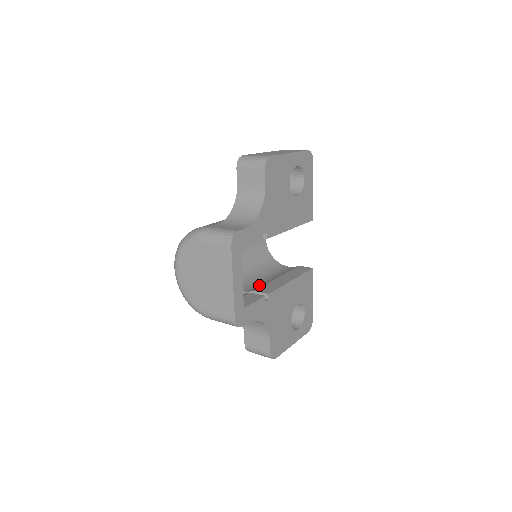
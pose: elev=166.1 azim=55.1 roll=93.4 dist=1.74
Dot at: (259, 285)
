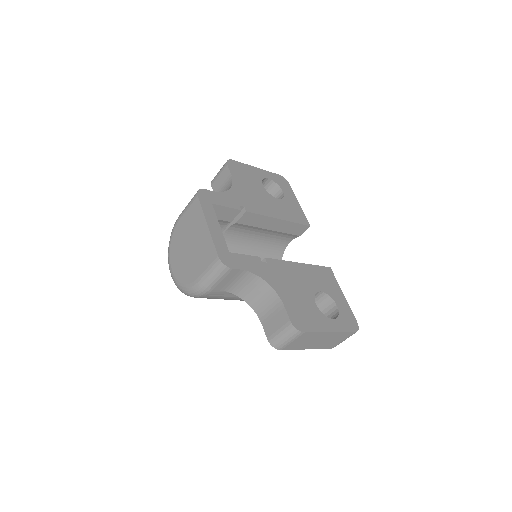
Dot at: occluded
